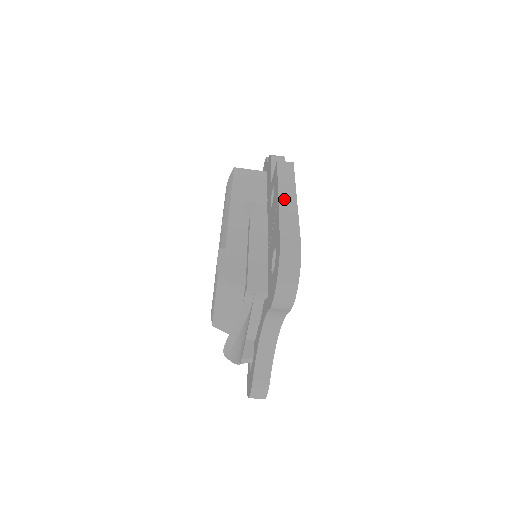
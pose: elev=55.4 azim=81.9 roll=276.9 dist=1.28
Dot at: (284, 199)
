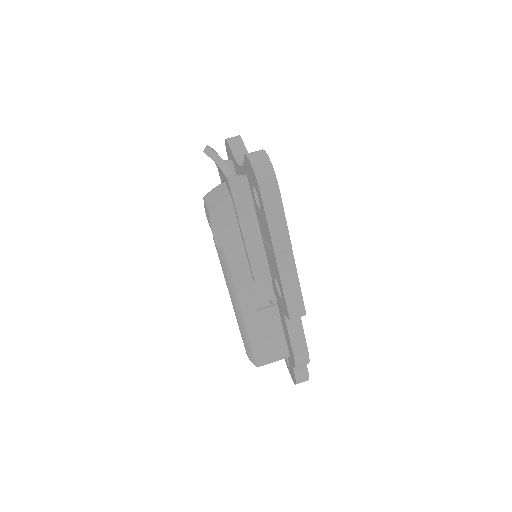
Dot at: occluded
